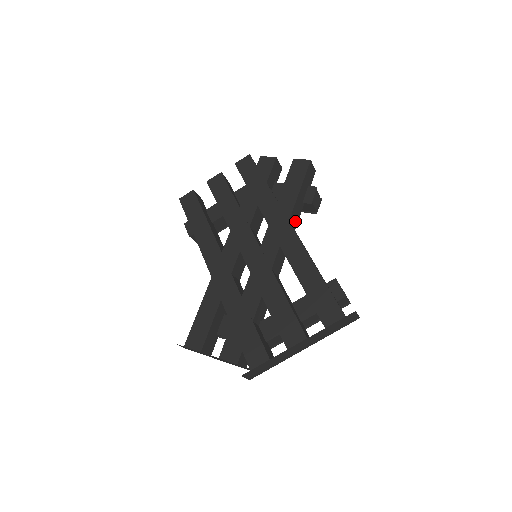
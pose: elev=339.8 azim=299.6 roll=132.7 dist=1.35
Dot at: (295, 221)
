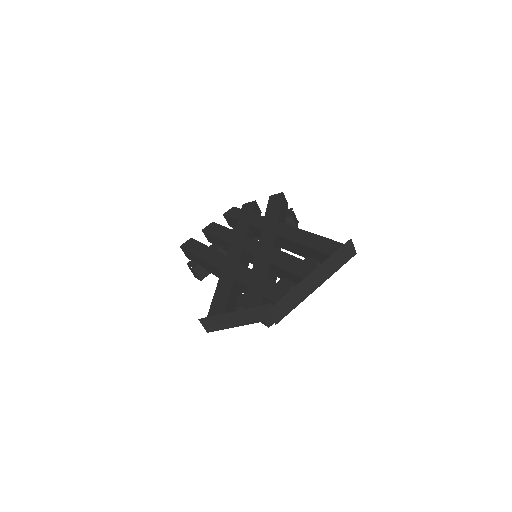
Dot at: occluded
